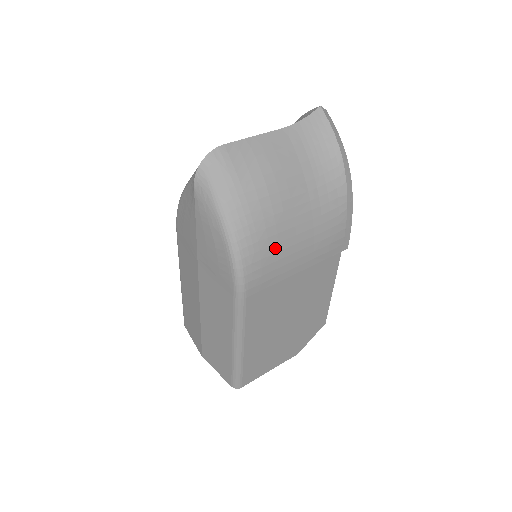
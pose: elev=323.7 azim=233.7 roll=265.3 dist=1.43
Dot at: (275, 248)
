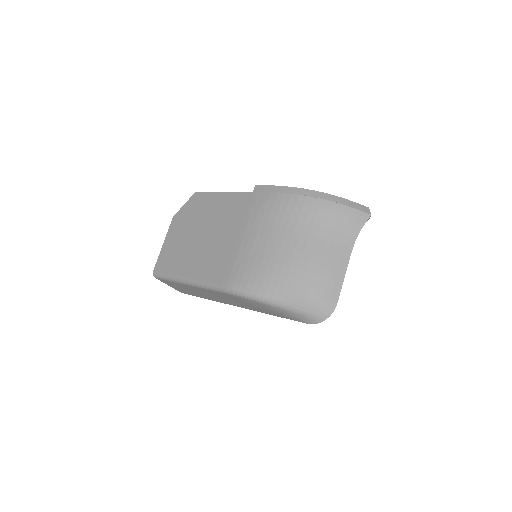
Dot at: occluded
